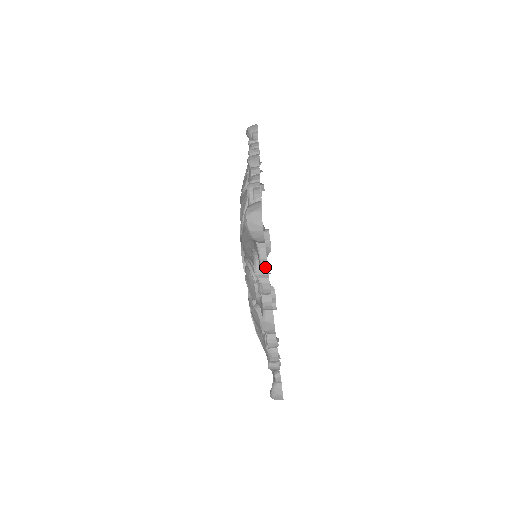
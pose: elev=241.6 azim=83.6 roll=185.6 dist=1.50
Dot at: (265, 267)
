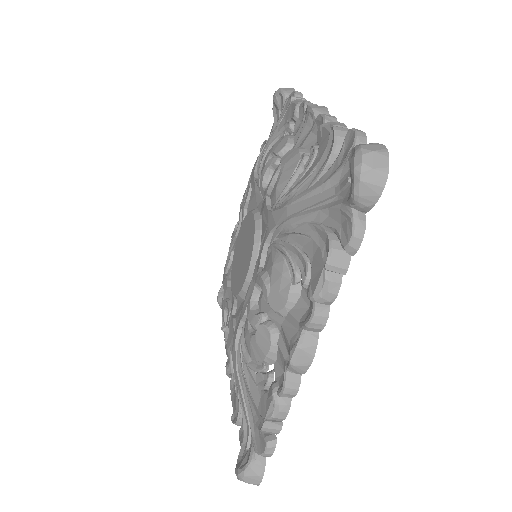
Dot at: (346, 255)
